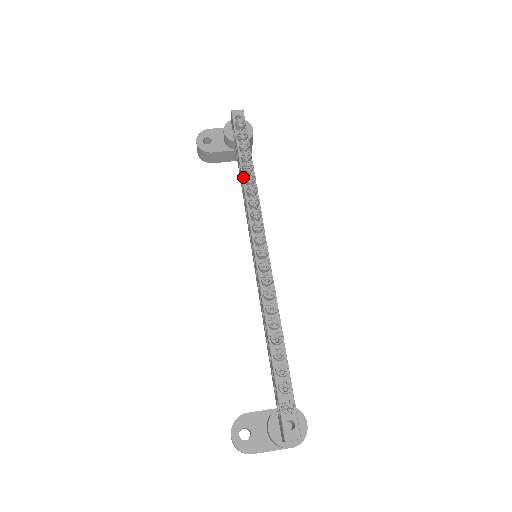
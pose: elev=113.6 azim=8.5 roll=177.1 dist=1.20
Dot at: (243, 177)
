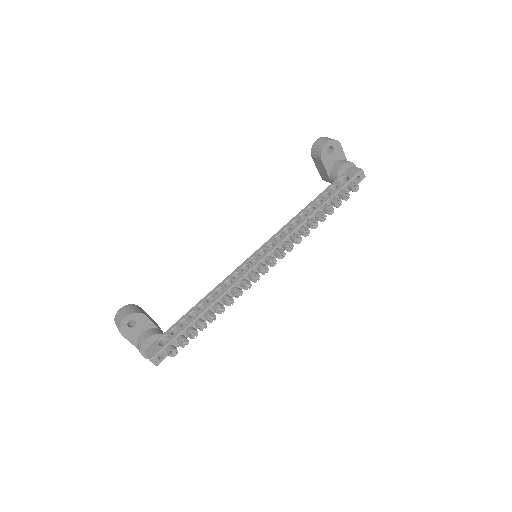
Dot at: (312, 215)
